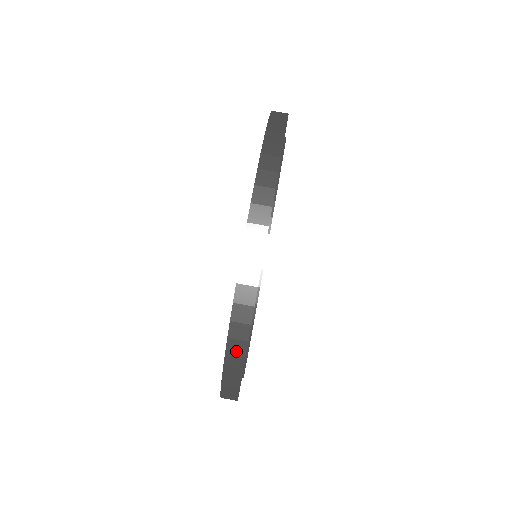
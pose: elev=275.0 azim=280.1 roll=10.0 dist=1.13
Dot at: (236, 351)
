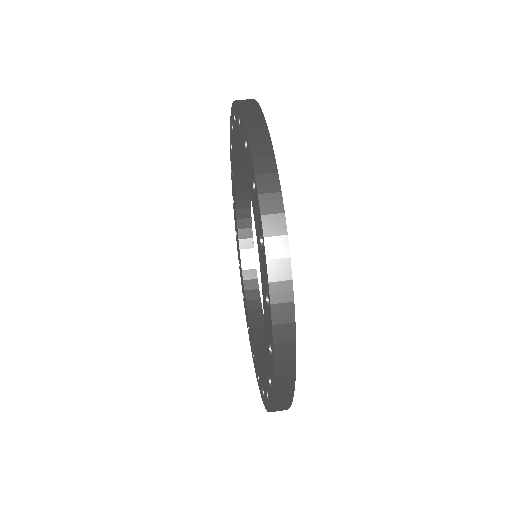
Dot at: (284, 338)
